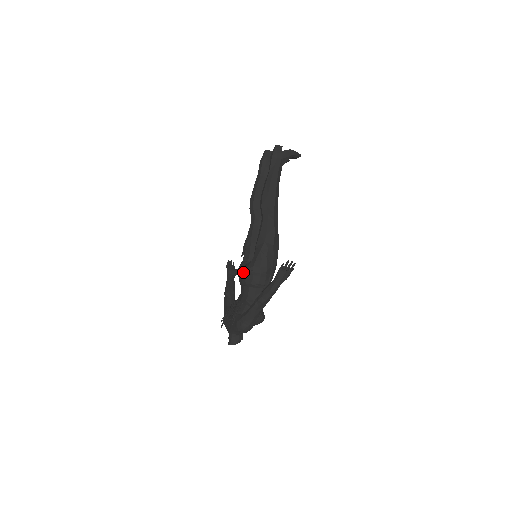
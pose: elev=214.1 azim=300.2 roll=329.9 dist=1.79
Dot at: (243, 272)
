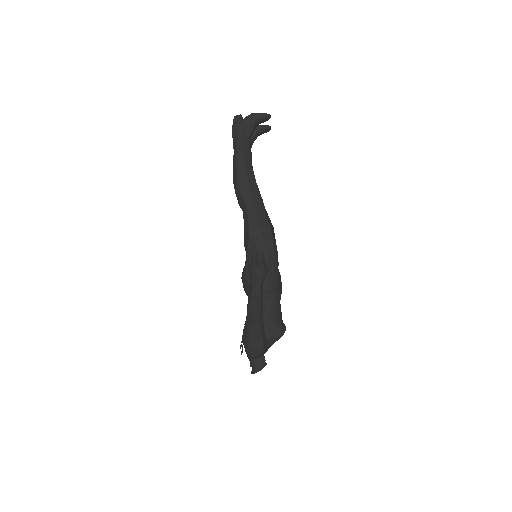
Dot at: occluded
